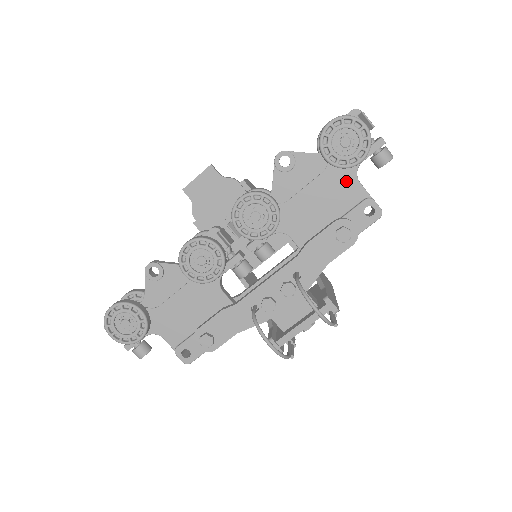
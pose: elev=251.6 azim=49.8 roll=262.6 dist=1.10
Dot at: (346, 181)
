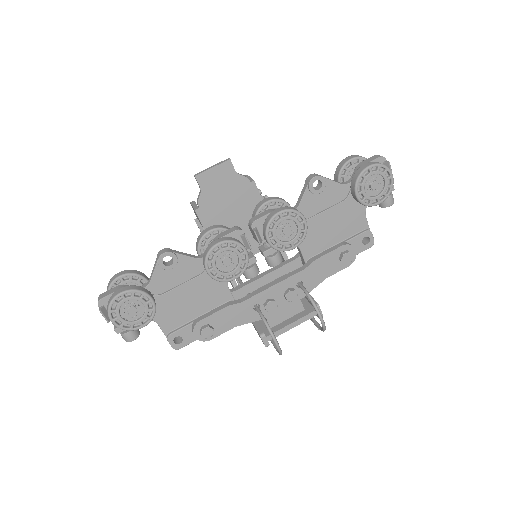
Dot at: (357, 213)
